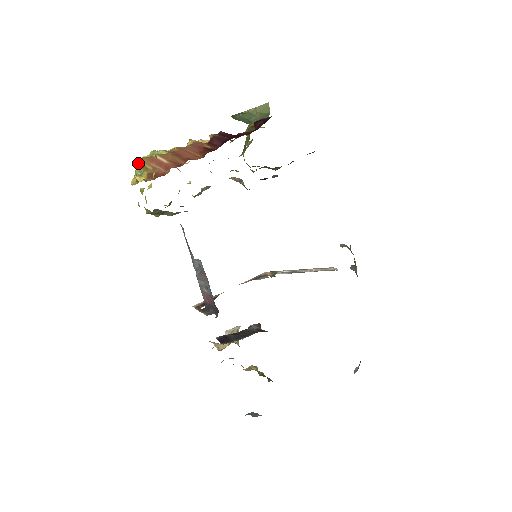
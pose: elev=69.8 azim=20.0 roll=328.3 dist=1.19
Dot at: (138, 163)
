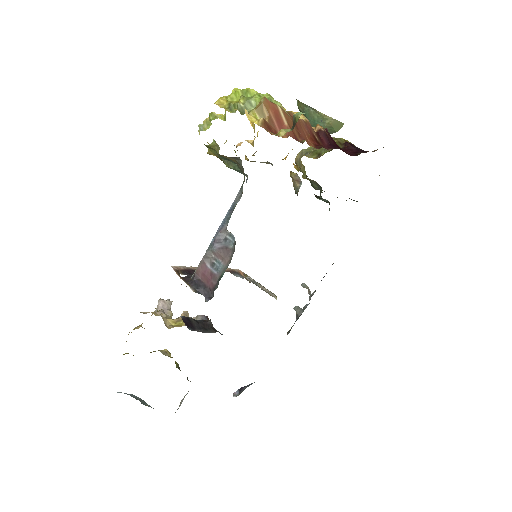
Dot at: (243, 91)
